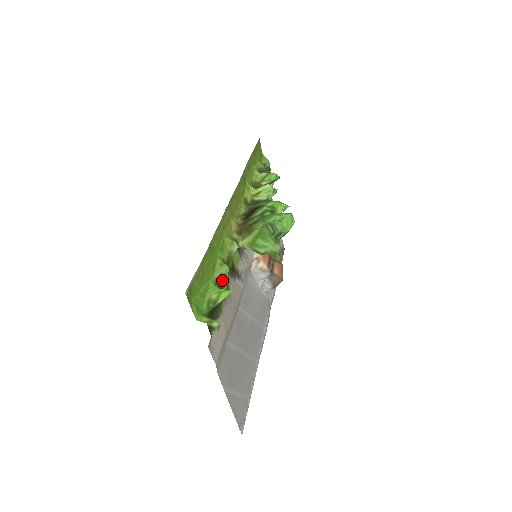
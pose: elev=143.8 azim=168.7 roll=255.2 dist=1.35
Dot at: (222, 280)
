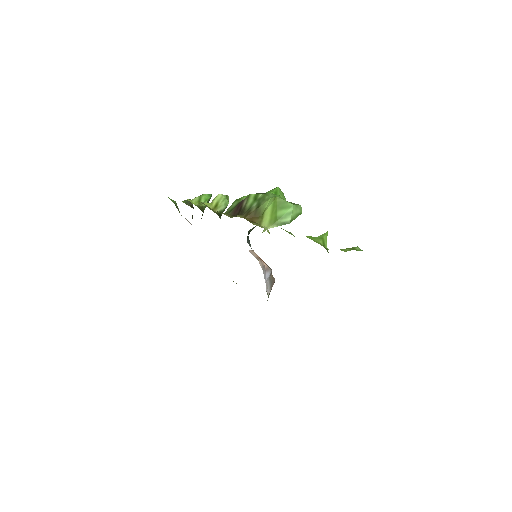
Dot at: occluded
